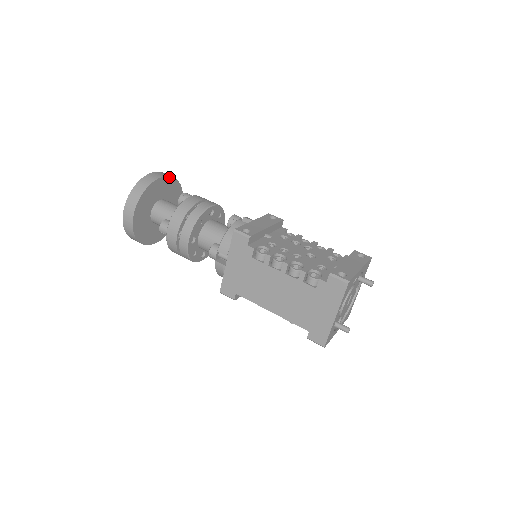
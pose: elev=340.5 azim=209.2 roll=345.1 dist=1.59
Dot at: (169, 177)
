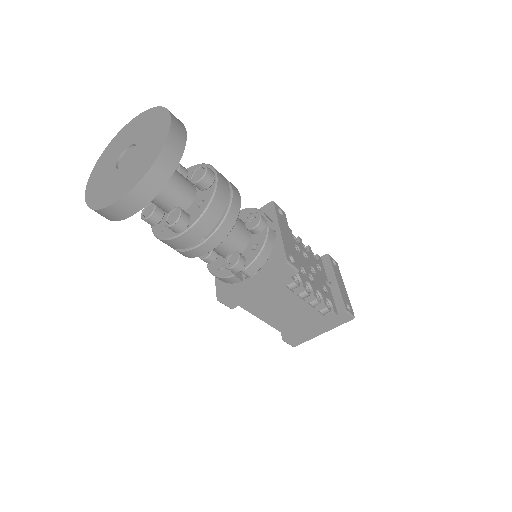
Dot at: occluded
